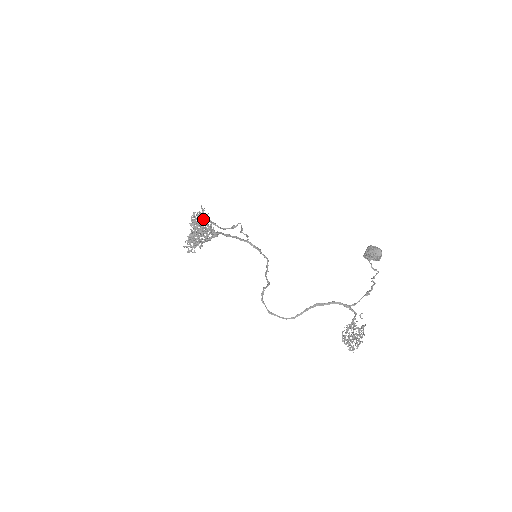
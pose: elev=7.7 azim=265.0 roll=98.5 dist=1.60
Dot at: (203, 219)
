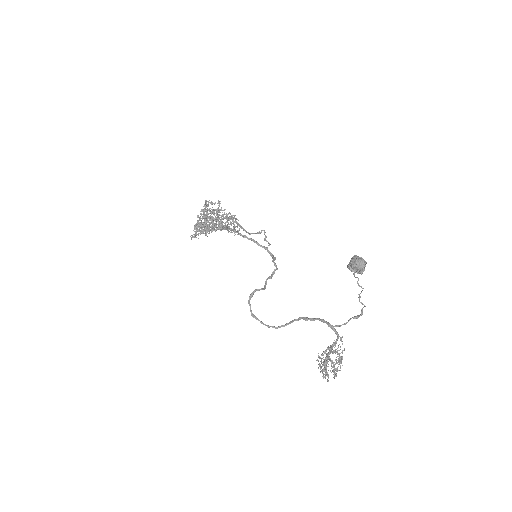
Dot at: (212, 209)
